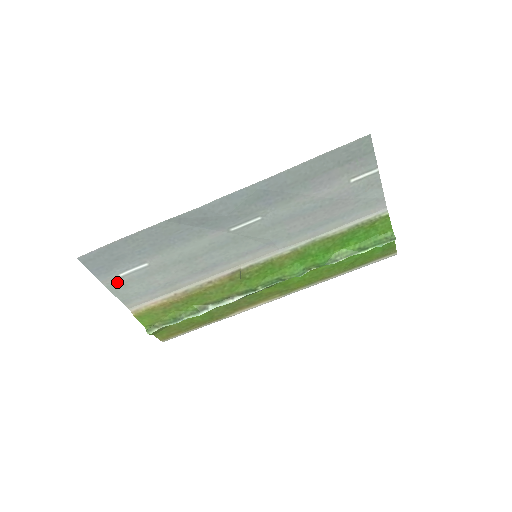
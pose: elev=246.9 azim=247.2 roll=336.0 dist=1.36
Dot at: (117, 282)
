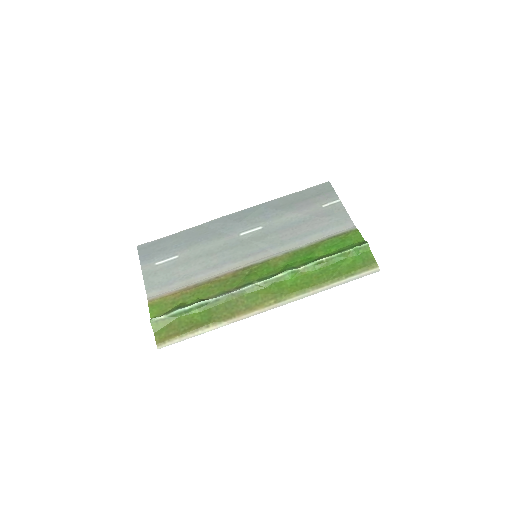
Dot at: (151, 270)
